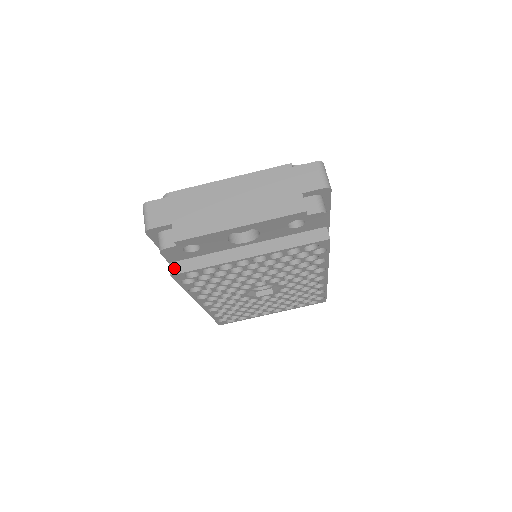
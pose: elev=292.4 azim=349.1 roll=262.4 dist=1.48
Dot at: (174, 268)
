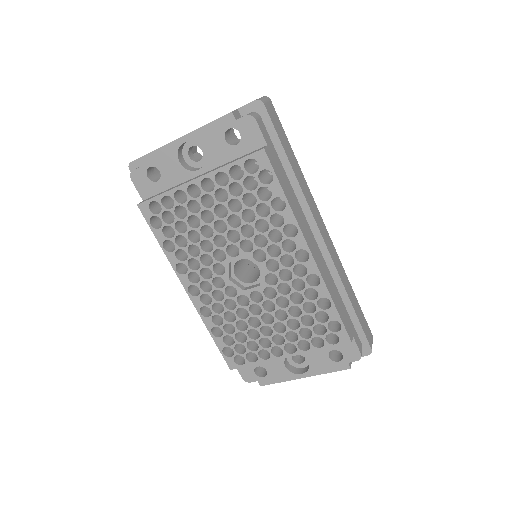
Dot at: (143, 201)
